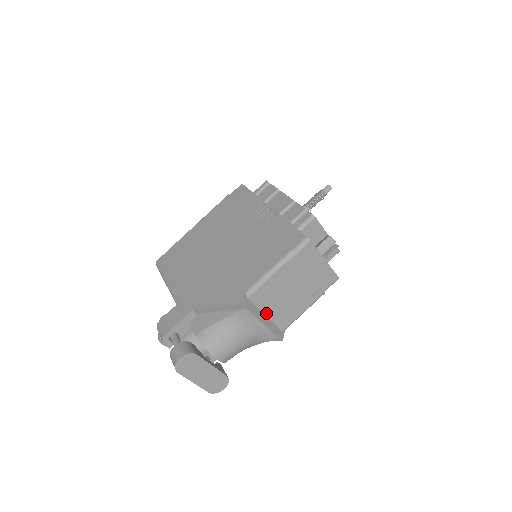
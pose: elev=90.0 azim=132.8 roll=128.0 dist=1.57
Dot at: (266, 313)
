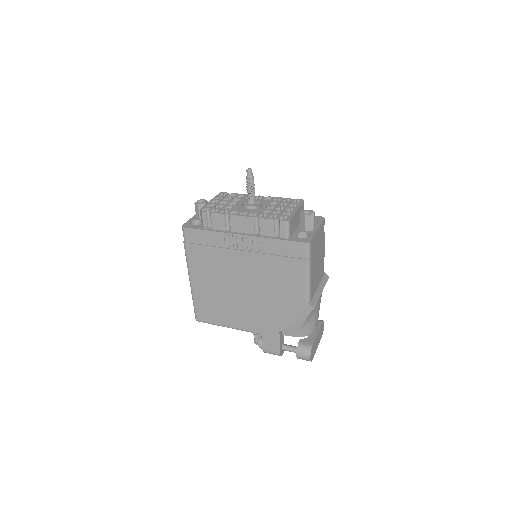
Dot at: (317, 287)
